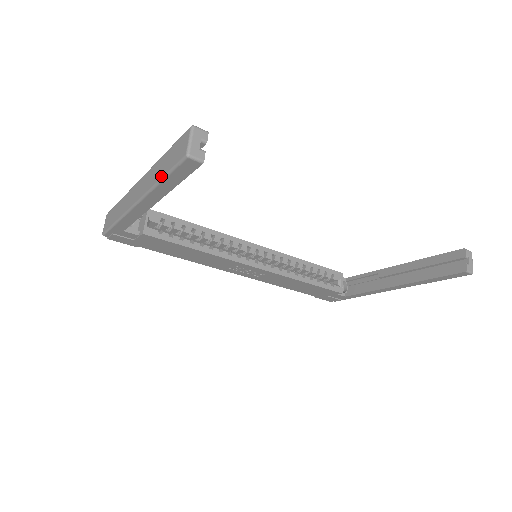
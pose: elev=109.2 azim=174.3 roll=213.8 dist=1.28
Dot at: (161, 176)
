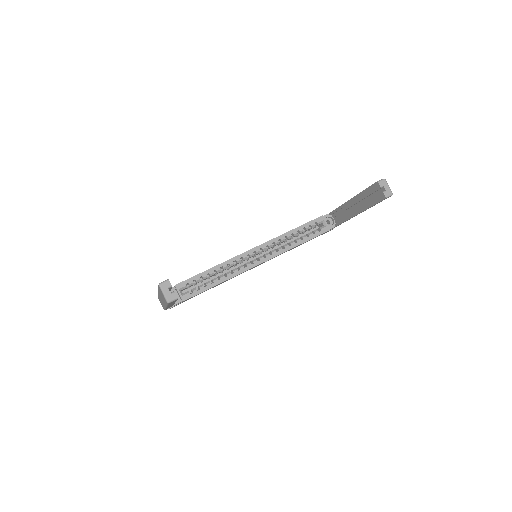
Dot at: occluded
